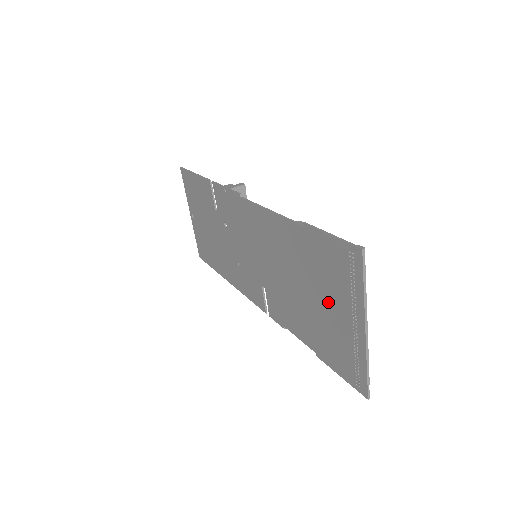
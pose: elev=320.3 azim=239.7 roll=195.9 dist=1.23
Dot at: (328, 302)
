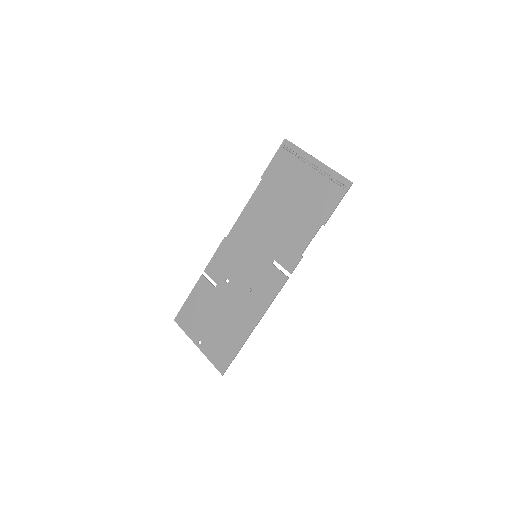
Dot at: (298, 184)
